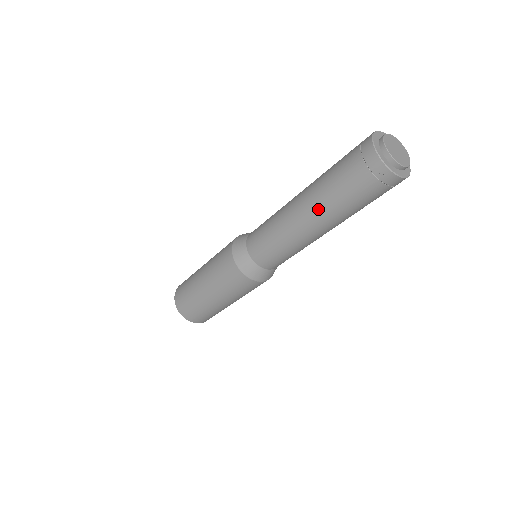
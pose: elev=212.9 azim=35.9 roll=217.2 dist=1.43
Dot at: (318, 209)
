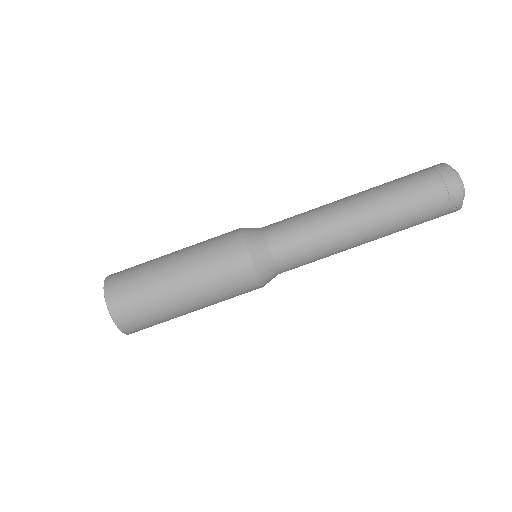
Dot at: (366, 190)
